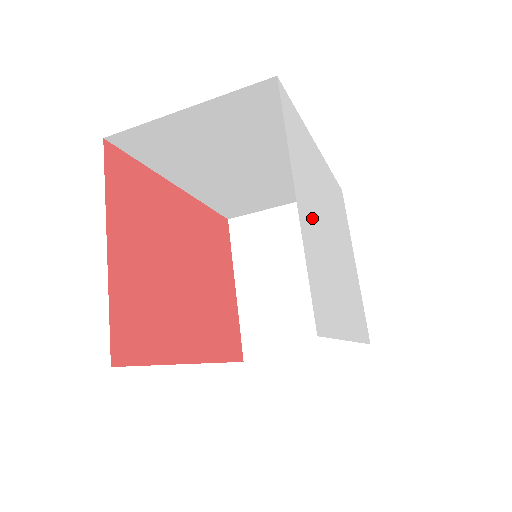
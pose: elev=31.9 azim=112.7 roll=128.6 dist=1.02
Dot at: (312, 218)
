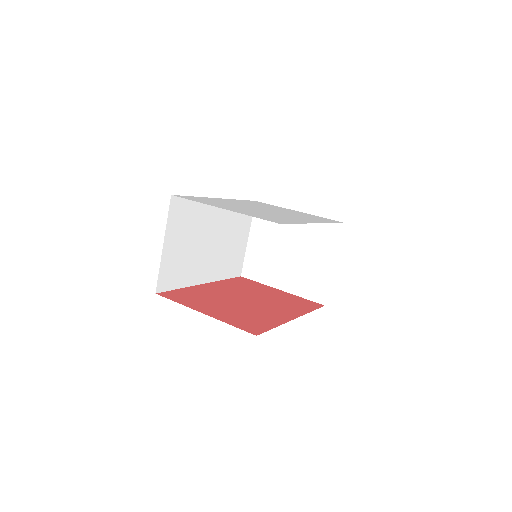
Dot at: occluded
